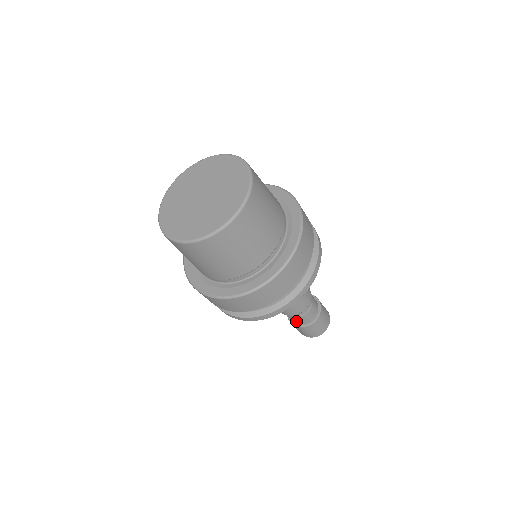
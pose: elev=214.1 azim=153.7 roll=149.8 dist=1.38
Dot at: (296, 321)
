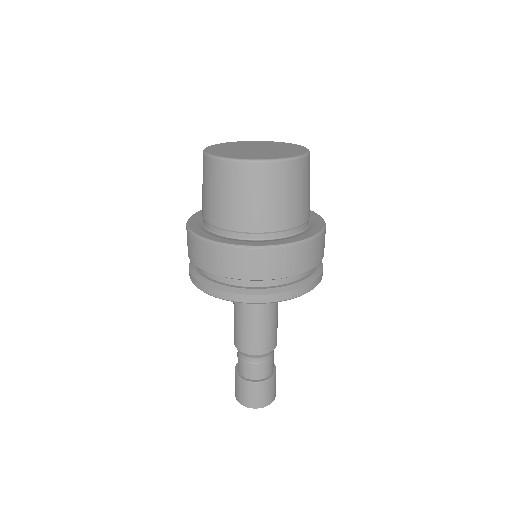
Dot at: (256, 373)
